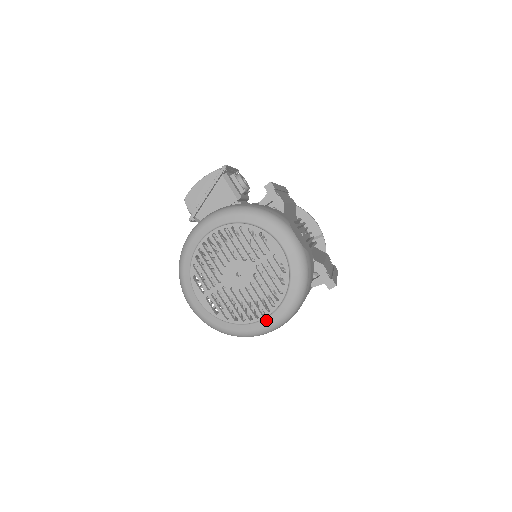
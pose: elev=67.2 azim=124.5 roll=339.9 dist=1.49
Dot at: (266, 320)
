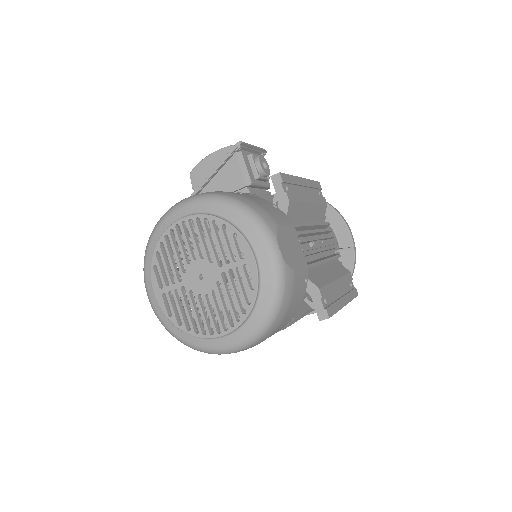
Dot at: (222, 339)
